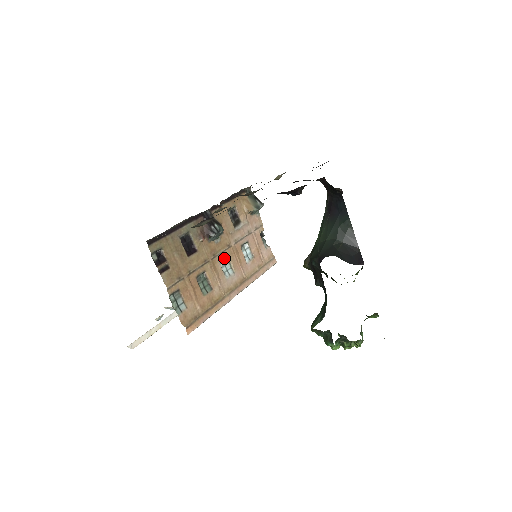
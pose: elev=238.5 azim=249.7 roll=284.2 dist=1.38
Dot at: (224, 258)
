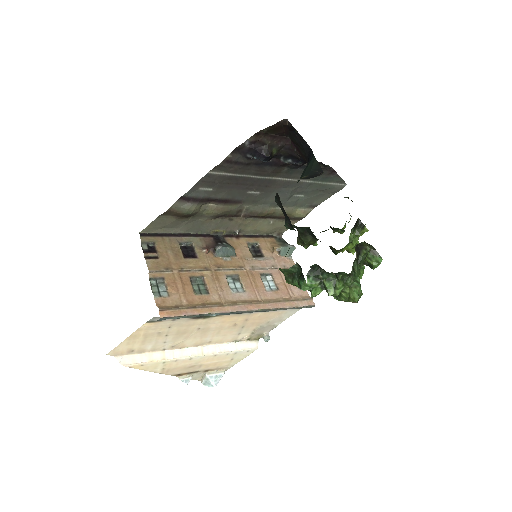
Dot at: (234, 277)
